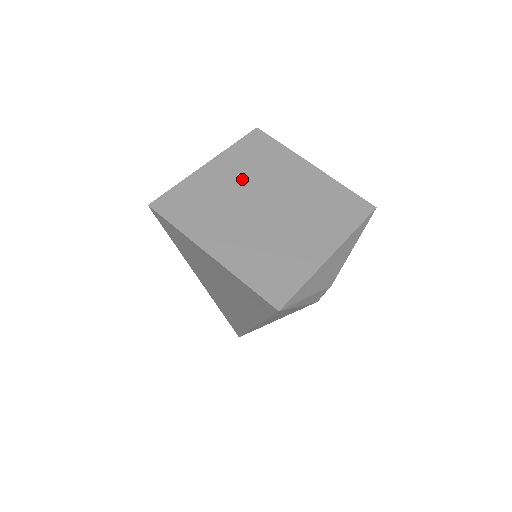
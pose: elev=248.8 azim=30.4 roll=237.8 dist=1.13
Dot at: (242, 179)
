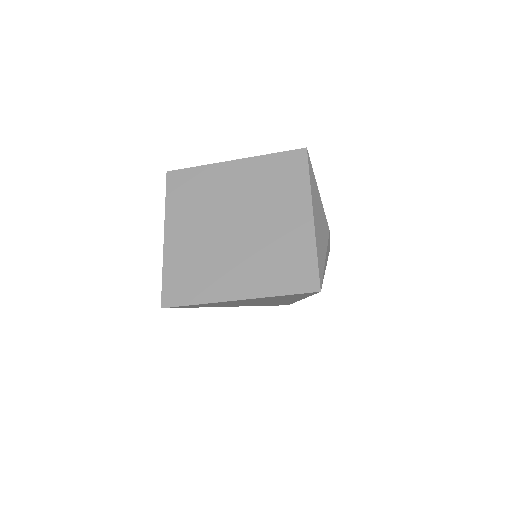
Dot at: (199, 223)
